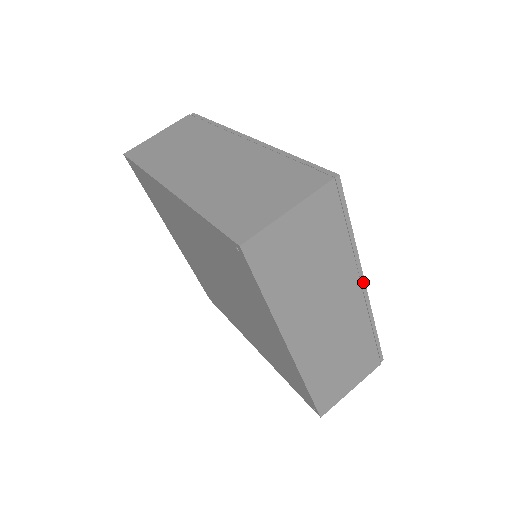
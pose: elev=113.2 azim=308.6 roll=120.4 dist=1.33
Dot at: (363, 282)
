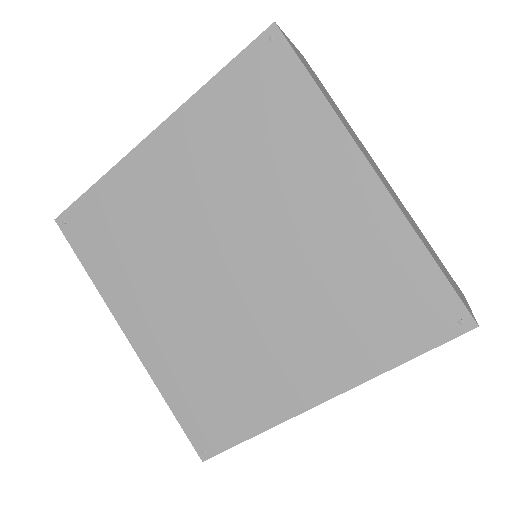
Dot at: occluded
